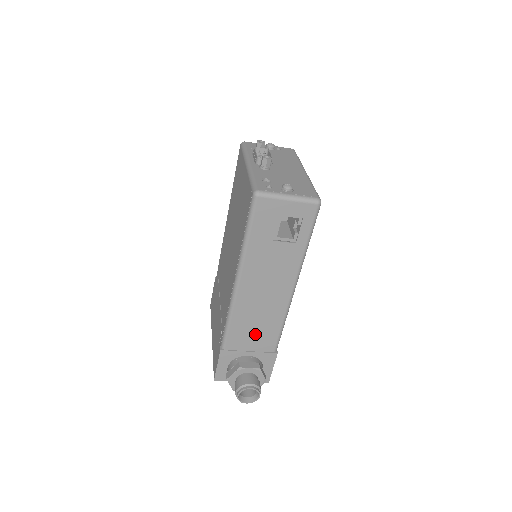
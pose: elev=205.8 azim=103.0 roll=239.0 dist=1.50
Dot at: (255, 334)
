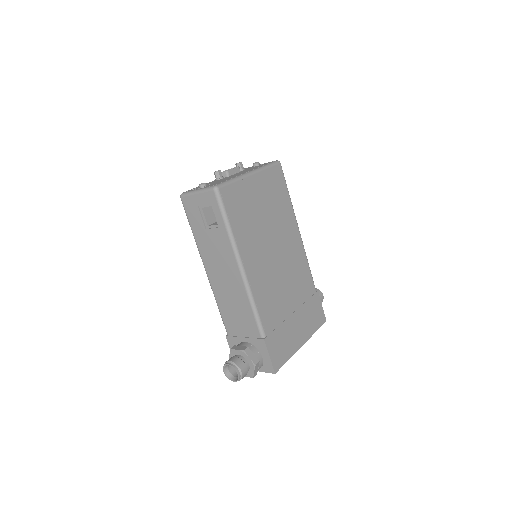
Dot at: (239, 319)
